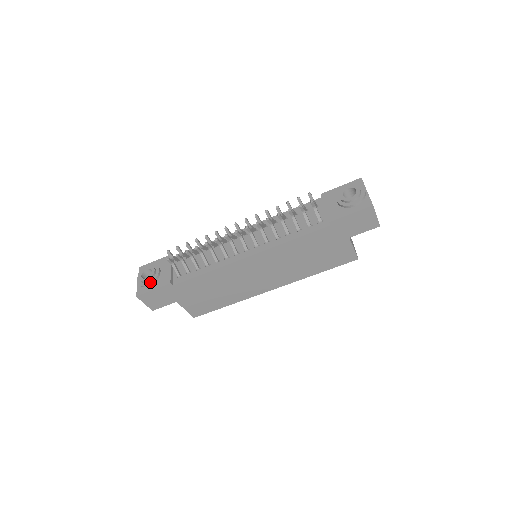
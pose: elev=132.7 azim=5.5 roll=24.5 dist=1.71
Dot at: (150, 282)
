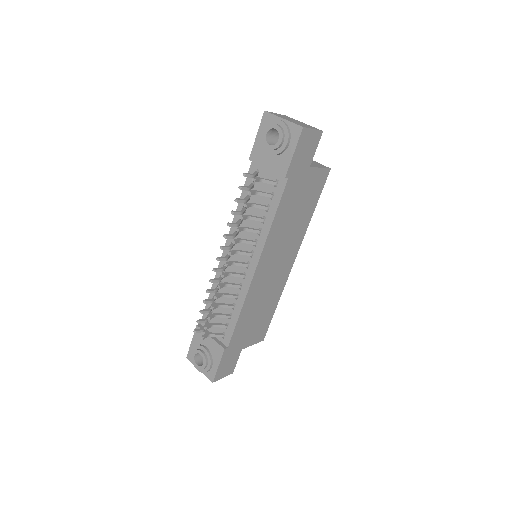
Dot at: (209, 363)
